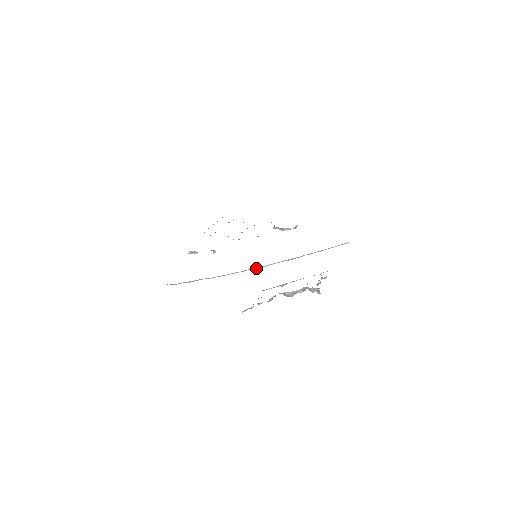
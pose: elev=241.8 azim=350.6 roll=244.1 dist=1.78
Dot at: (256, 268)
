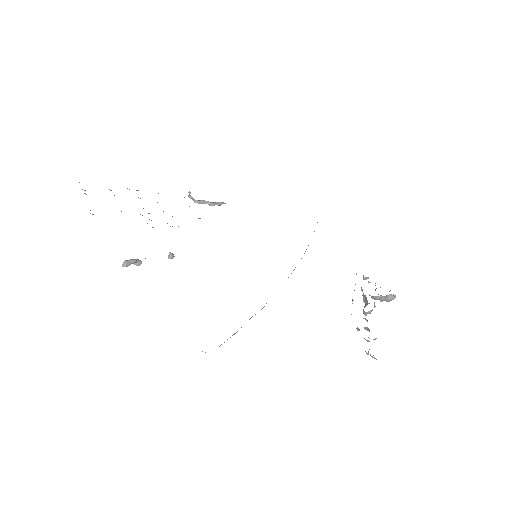
Dot at: occluded
